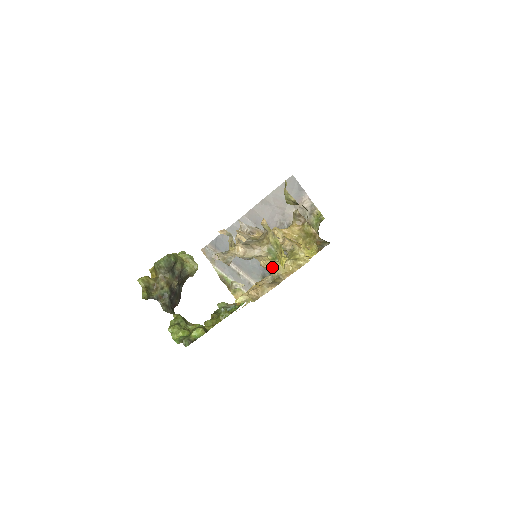
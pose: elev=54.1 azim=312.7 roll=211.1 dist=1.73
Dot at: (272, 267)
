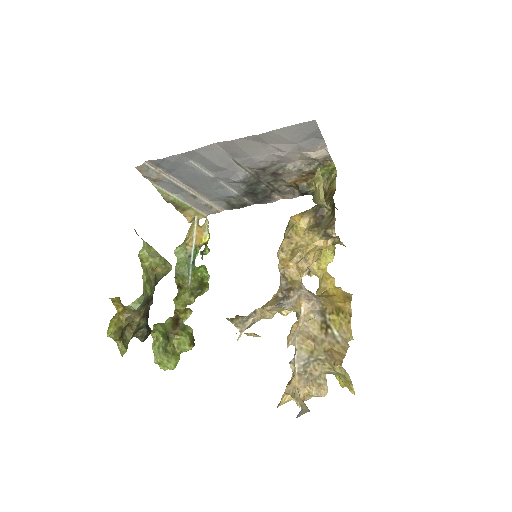
Dot at: occluded
